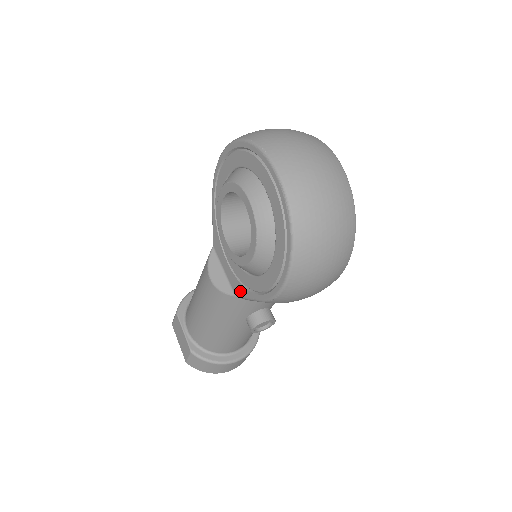
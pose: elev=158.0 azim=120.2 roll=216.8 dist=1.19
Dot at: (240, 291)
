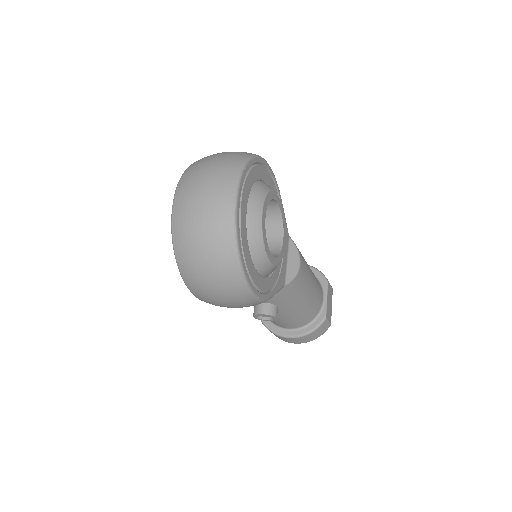
Dot at: occluded
